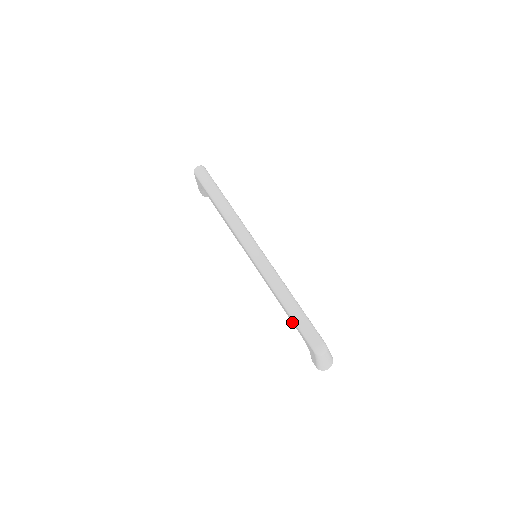
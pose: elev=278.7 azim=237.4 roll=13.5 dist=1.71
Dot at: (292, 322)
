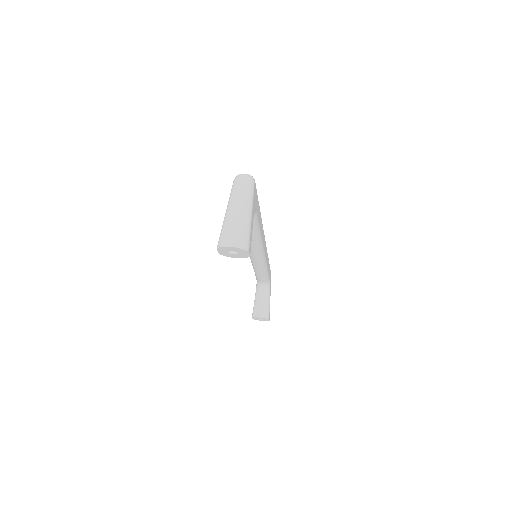
Dot at: occluded
